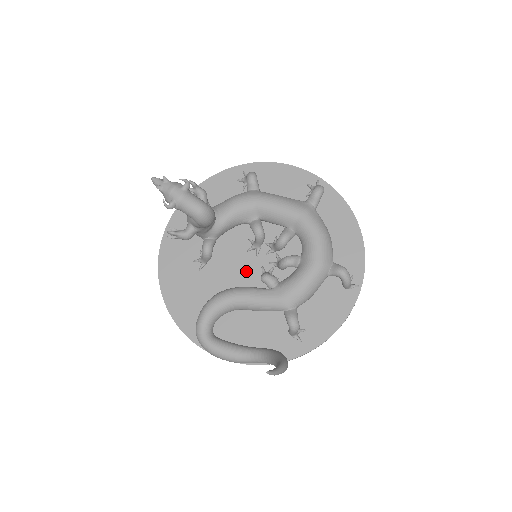
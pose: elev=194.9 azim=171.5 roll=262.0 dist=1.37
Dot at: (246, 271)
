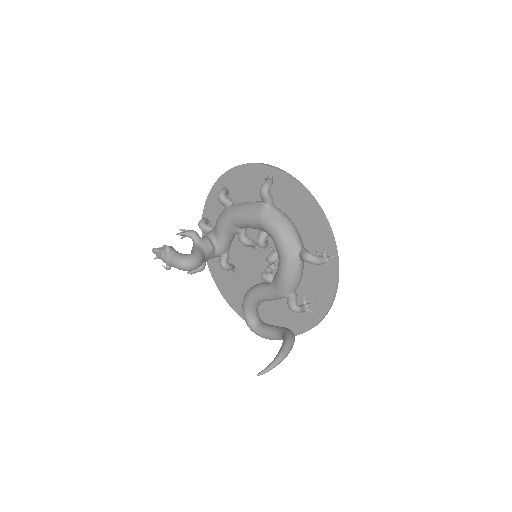
Dot at: (259, 267)
